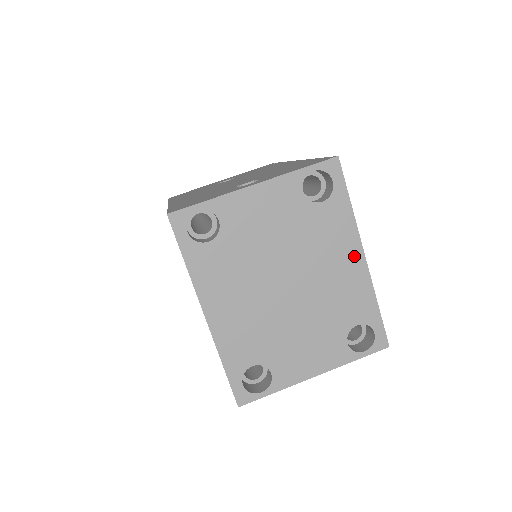
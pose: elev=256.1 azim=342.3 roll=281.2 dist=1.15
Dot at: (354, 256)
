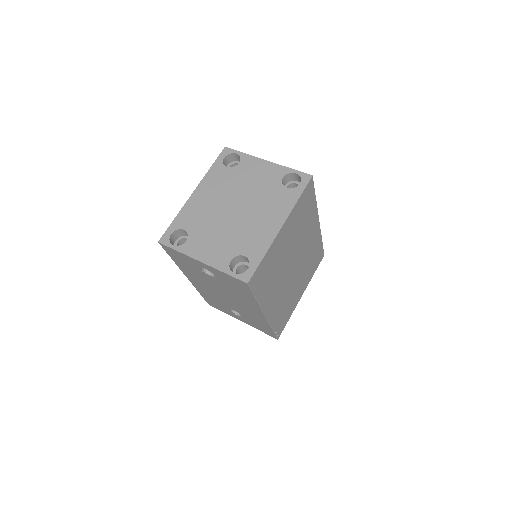
Dot at: (277, 222)
